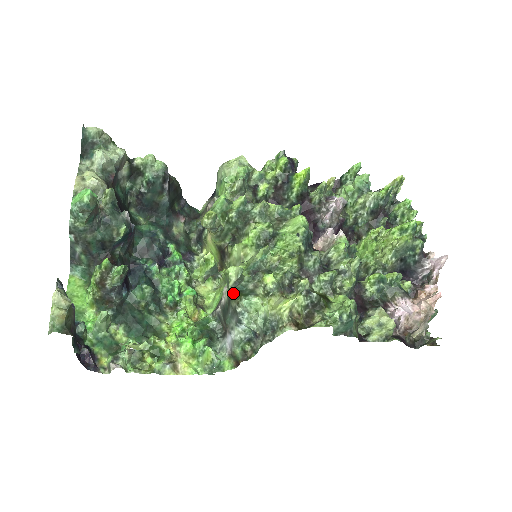
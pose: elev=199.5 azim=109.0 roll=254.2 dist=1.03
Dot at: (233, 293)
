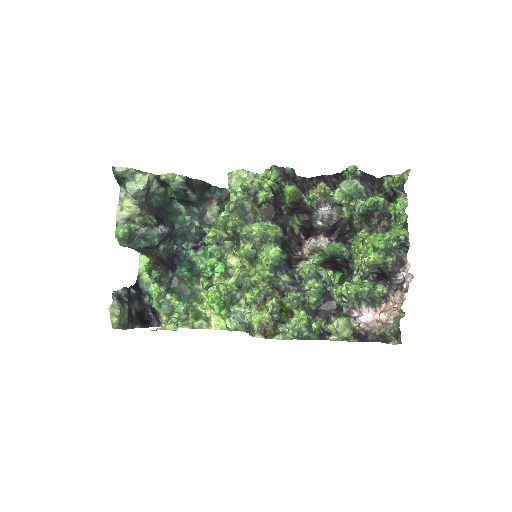
Dot at: (226, 300)
